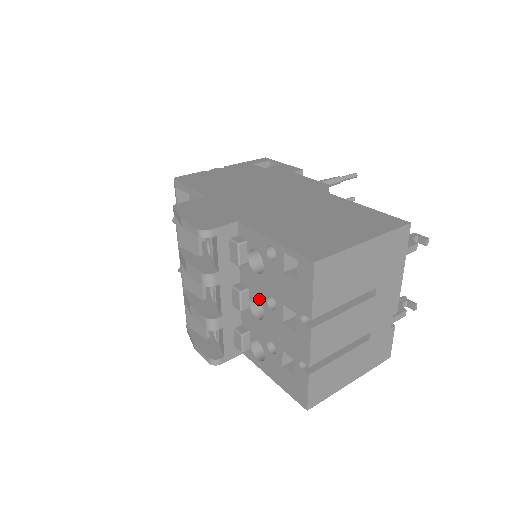
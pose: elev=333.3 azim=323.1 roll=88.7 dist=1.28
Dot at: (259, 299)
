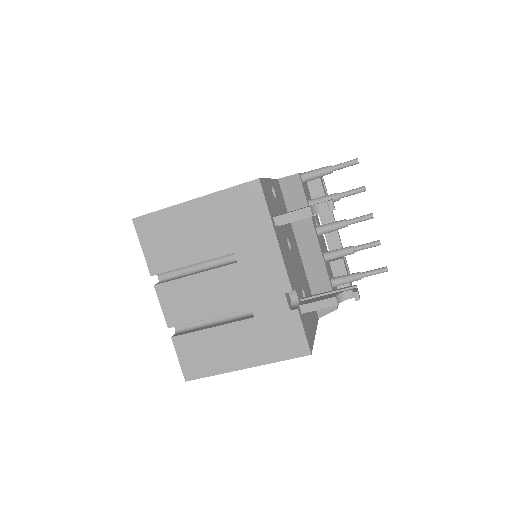
Dot at: occluded
